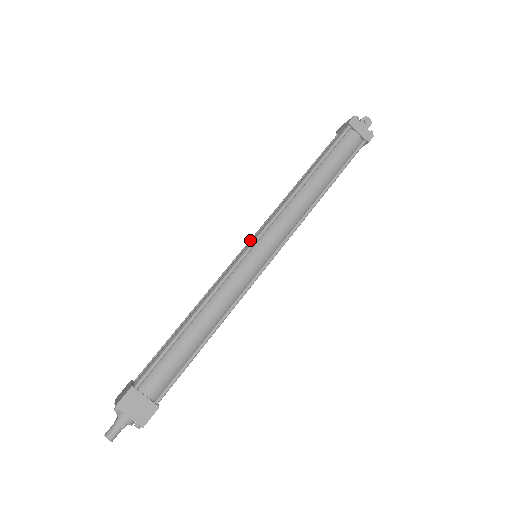
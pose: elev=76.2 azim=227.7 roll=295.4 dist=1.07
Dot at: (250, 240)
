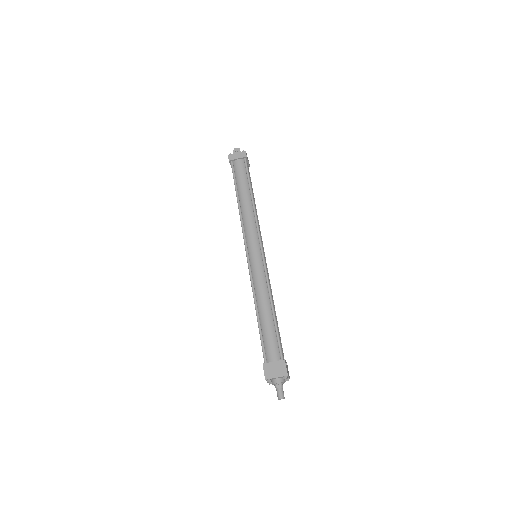
Dot at: occluded
